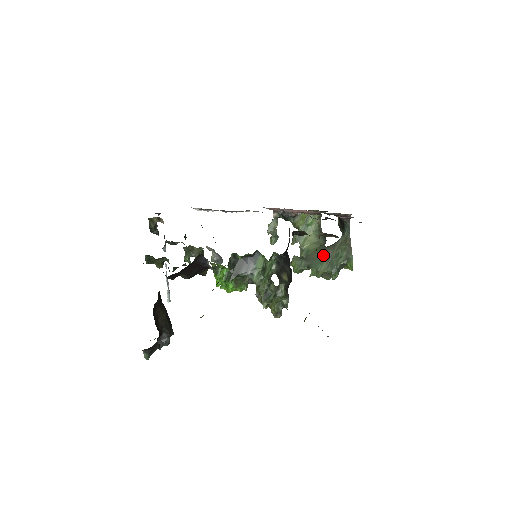
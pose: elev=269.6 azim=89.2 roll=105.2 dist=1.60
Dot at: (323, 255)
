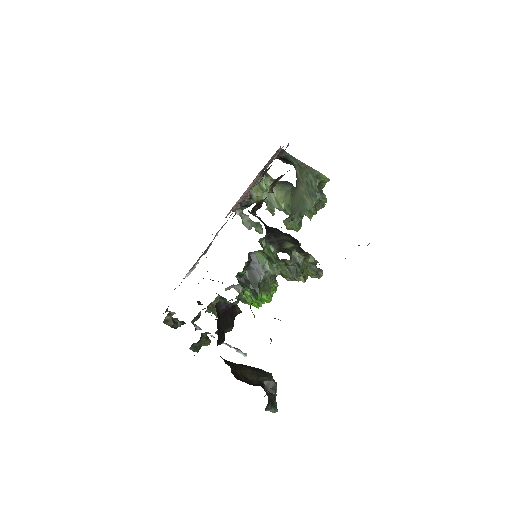
Dot at: (299, 196)
